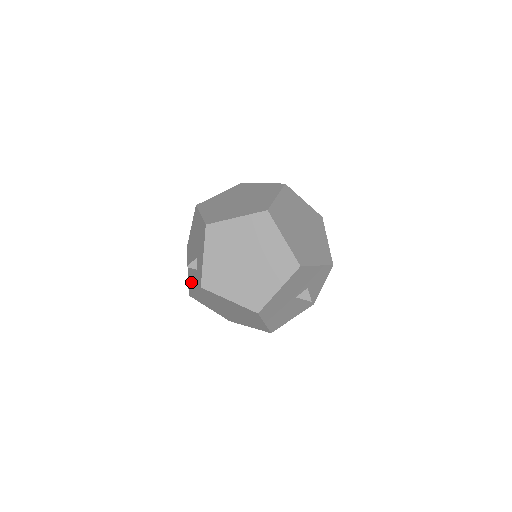
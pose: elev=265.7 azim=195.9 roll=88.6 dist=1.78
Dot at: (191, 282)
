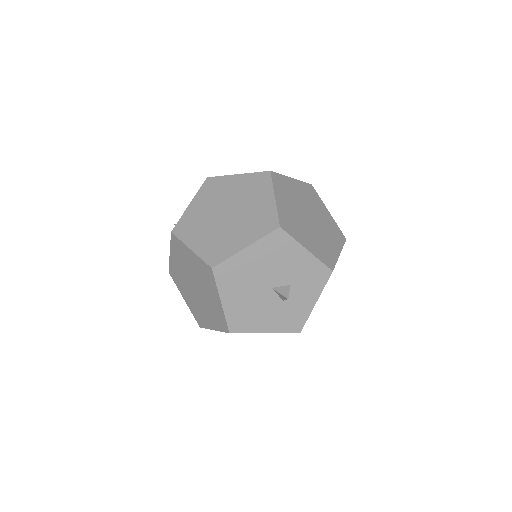
Dot at: occluded
